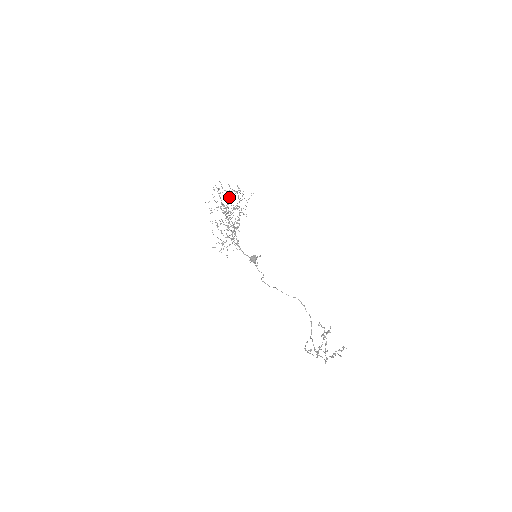
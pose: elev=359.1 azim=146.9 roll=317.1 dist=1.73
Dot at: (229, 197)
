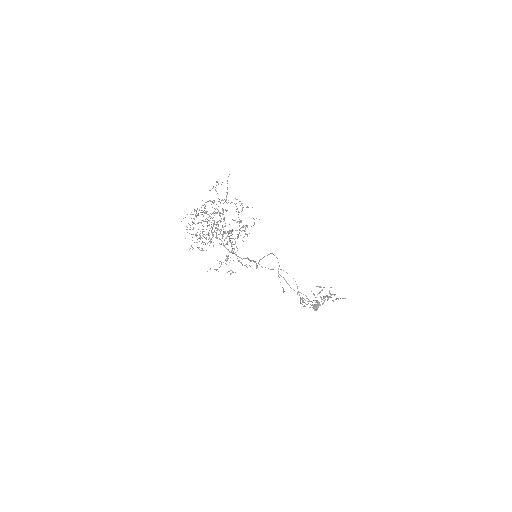
Dot at: occluded
